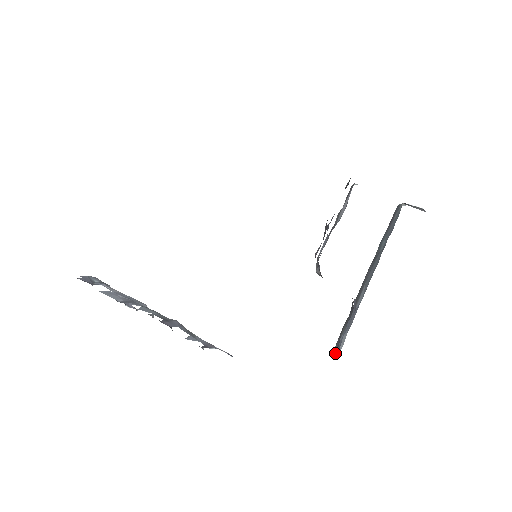
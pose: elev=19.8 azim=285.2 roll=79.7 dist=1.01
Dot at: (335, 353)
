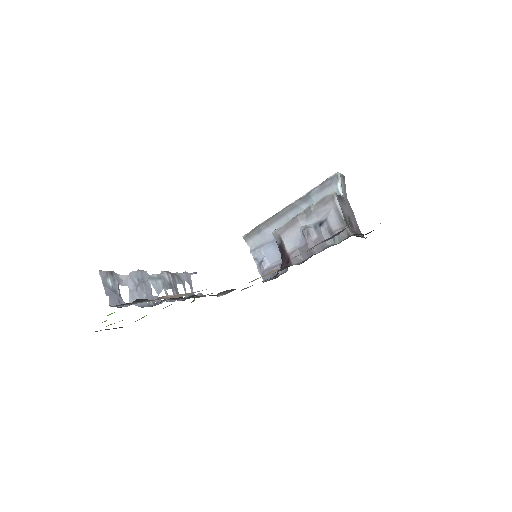
Dot at: (261, 274)
